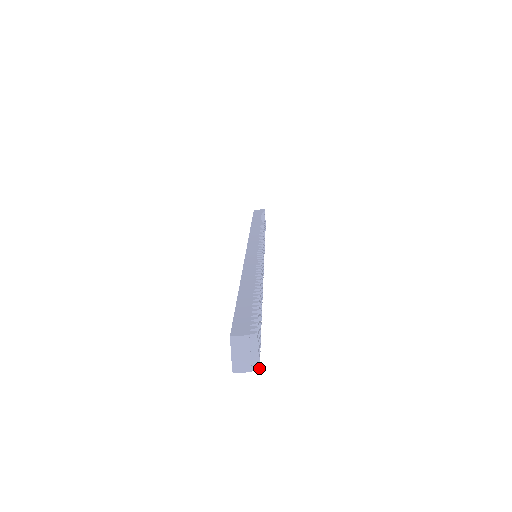
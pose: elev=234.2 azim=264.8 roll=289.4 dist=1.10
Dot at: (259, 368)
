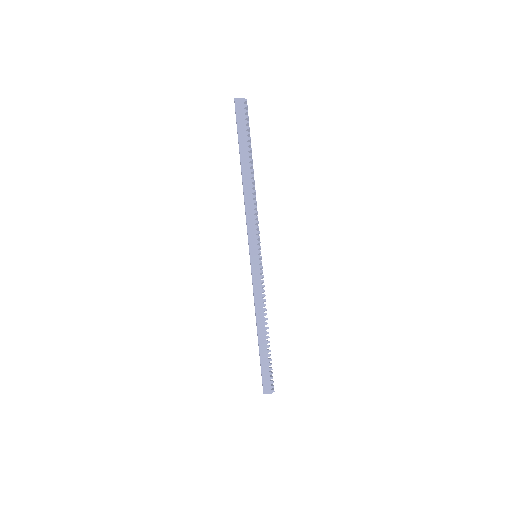
Dot at: occluded
